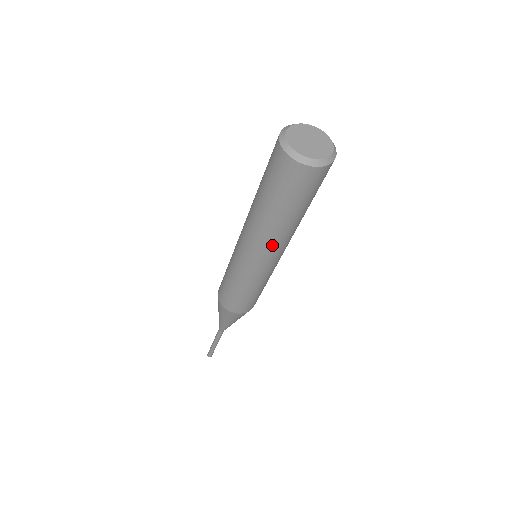
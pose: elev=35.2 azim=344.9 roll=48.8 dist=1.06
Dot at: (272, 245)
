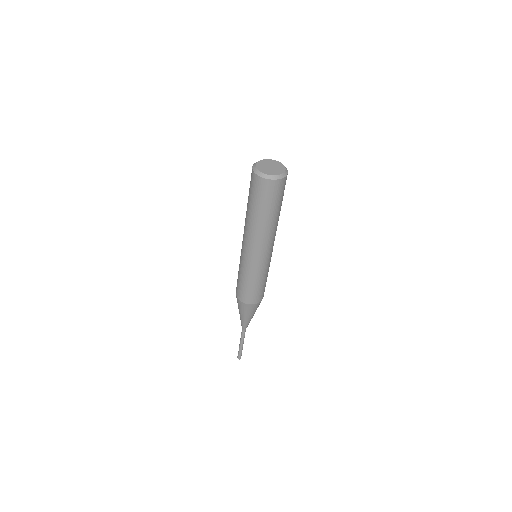
Dot at: (256, 239)
